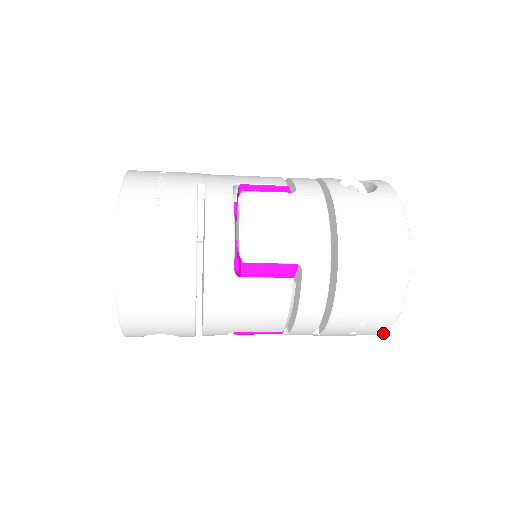
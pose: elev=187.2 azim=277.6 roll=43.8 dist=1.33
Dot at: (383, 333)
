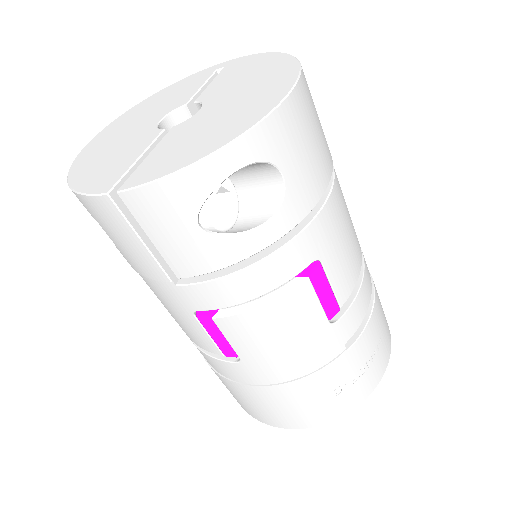
Dot at: (371, 391)
